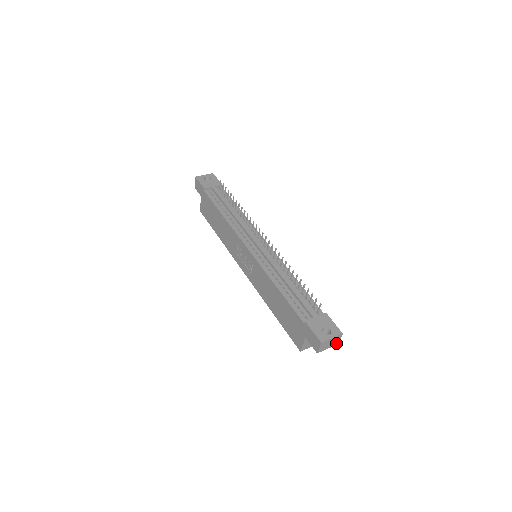
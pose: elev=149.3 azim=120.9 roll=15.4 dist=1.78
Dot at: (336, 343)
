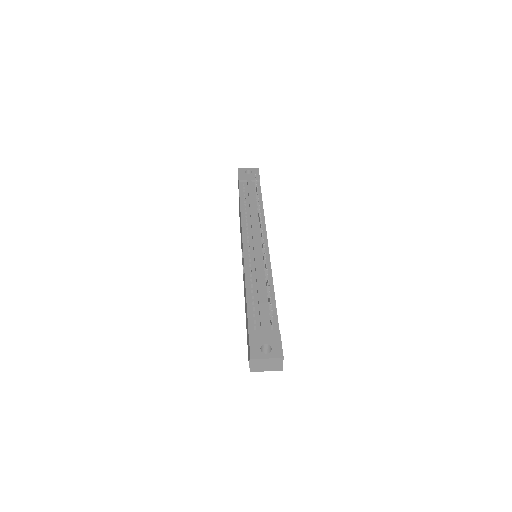
Dot at: (279, 368)
